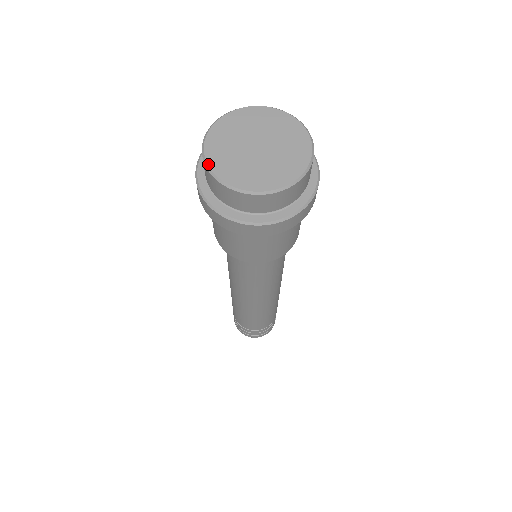
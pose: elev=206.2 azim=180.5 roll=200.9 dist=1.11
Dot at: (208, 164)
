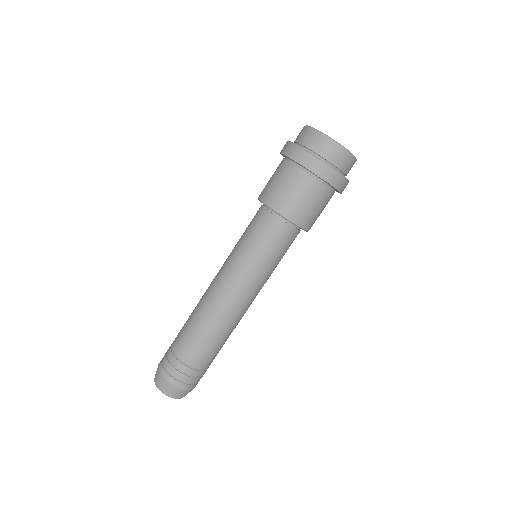
Dot at: (328, 136)
